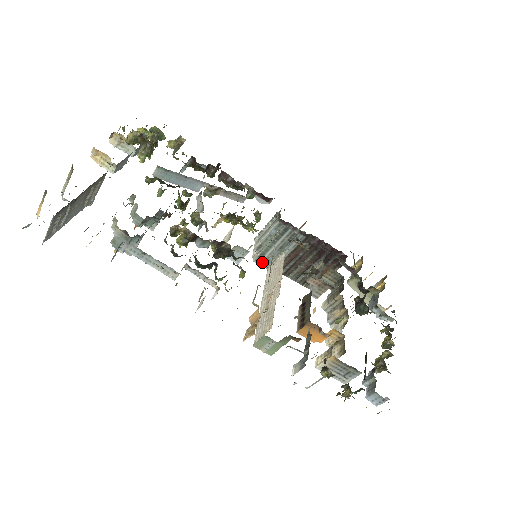
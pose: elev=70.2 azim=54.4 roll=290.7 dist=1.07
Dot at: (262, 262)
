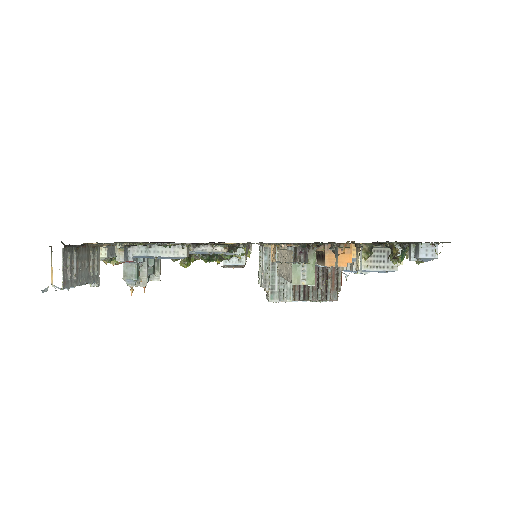
Dot at: (278, 297)
